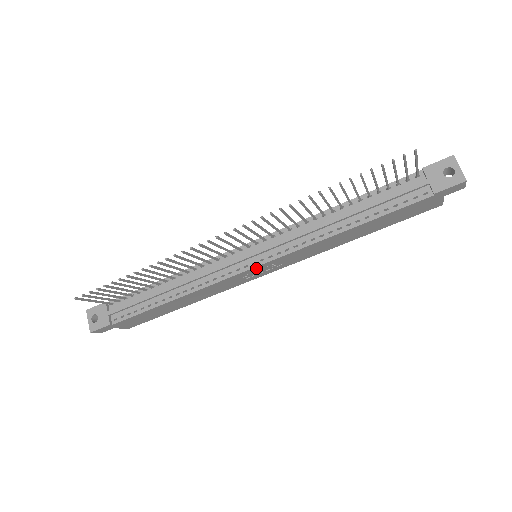
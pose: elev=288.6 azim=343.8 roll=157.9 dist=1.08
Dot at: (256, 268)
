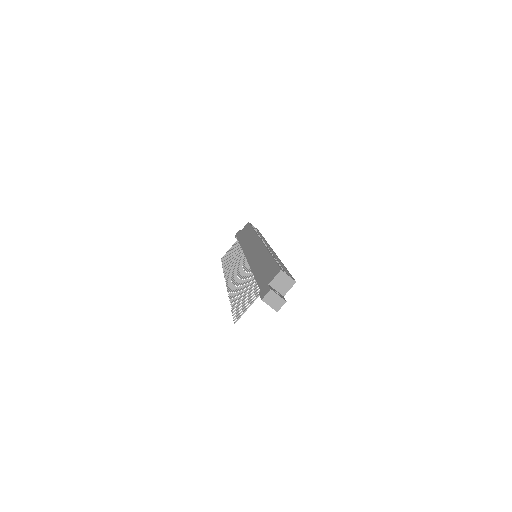
Dot at: occluded
